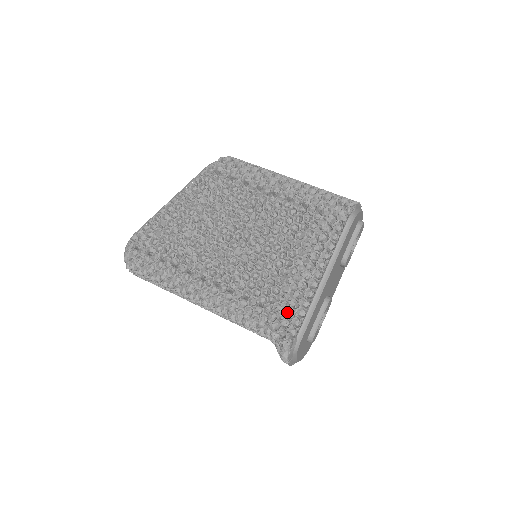
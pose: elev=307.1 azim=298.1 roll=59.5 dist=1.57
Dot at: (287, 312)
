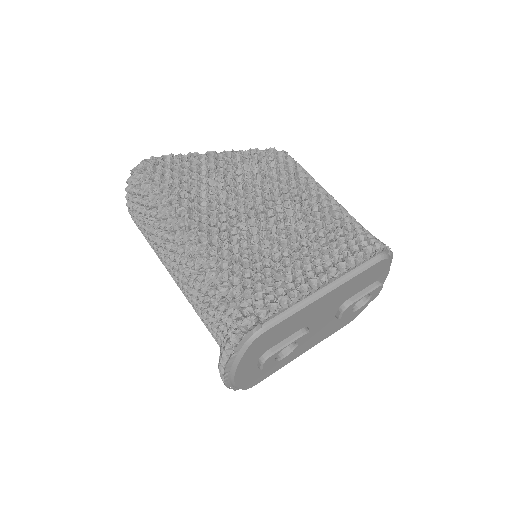
Dot at: (267, 297)
